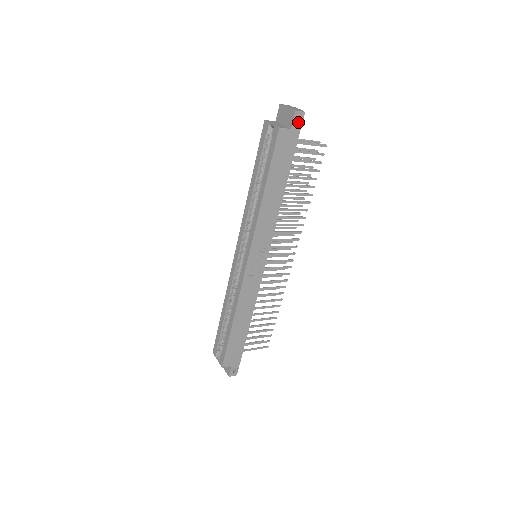
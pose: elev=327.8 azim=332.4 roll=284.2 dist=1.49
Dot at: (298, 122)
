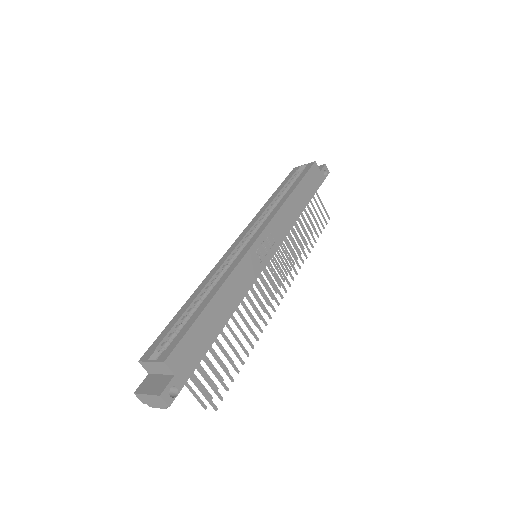
Dot at: occluded
